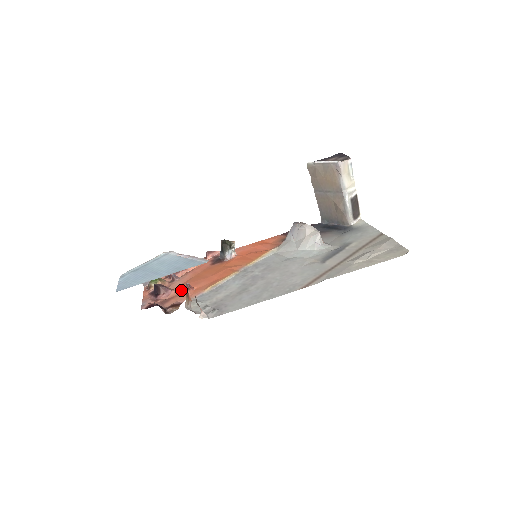
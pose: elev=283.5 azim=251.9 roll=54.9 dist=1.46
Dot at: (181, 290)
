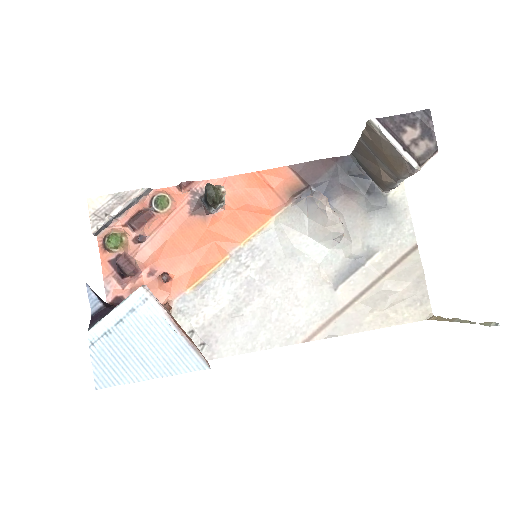
Dot at: (154, 274)
